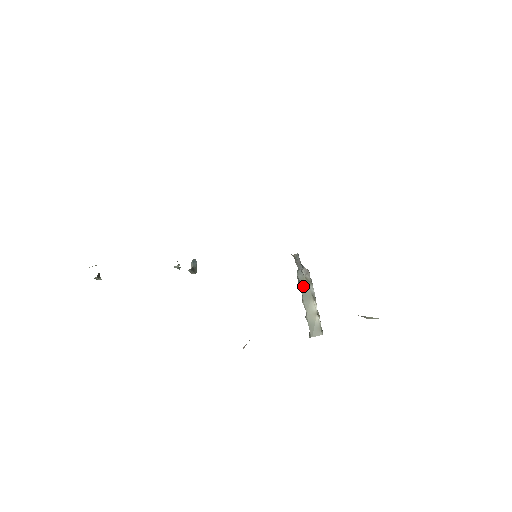
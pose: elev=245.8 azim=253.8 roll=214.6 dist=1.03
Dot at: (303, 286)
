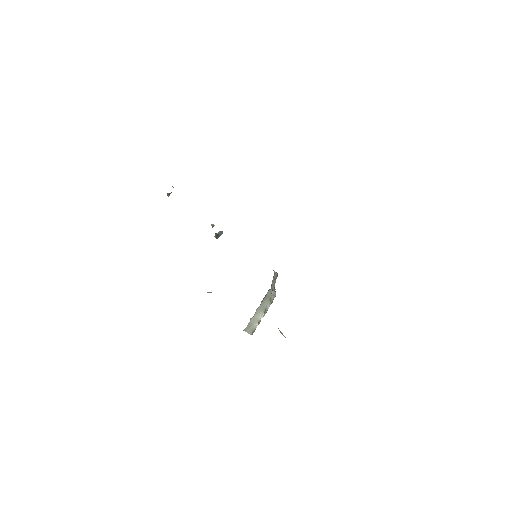
Dot at: (265, 300)
